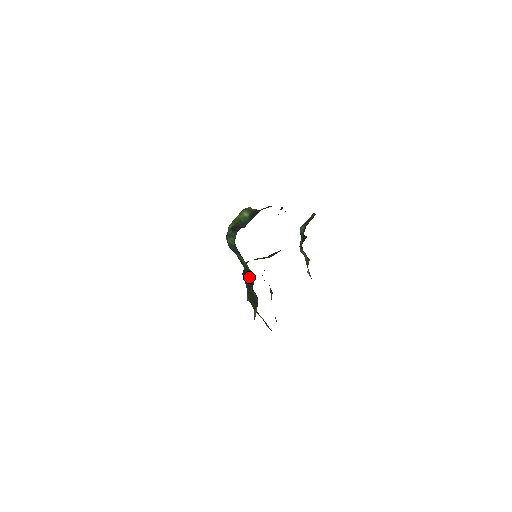
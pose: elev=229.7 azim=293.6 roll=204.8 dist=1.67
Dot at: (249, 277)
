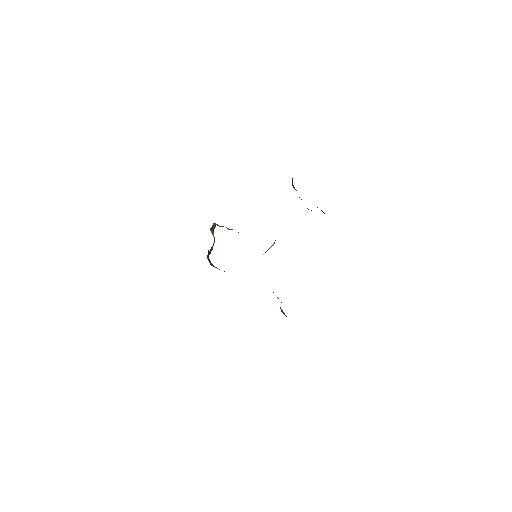
Dot at: occluded
